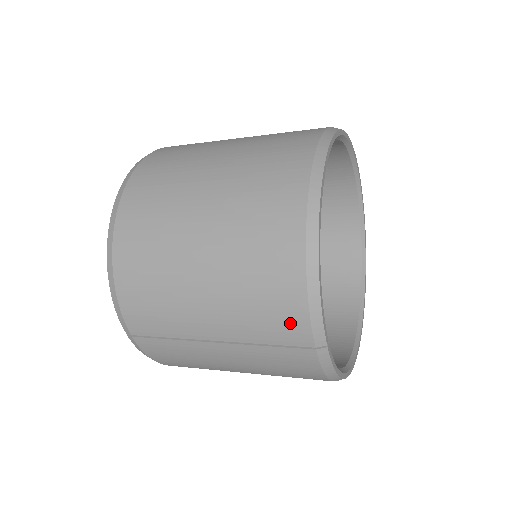
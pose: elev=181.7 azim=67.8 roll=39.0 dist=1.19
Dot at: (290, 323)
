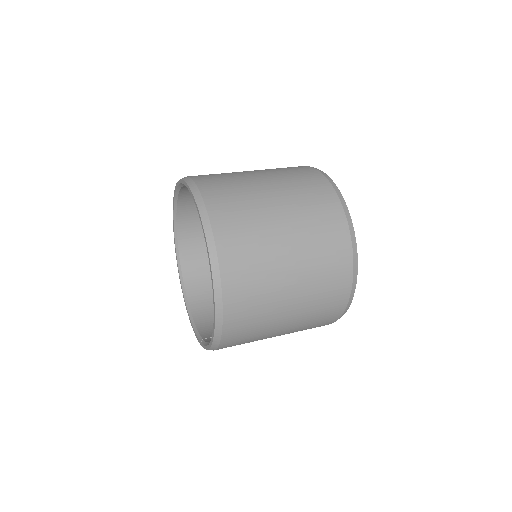
Dot at: occluded
